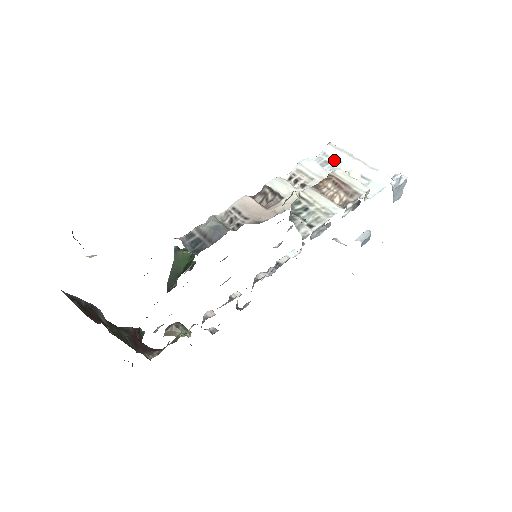
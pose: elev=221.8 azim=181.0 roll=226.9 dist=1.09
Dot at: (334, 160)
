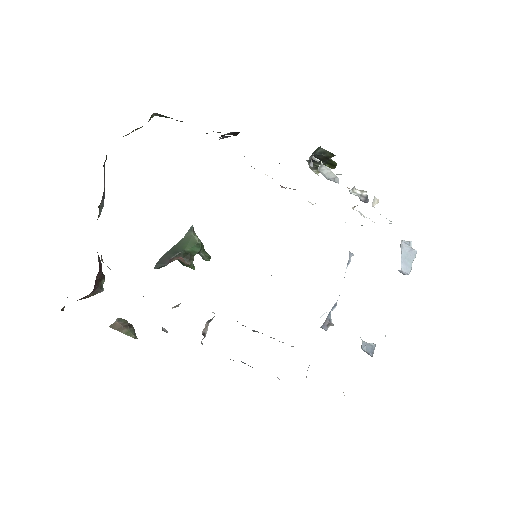
Dot at: occluded
